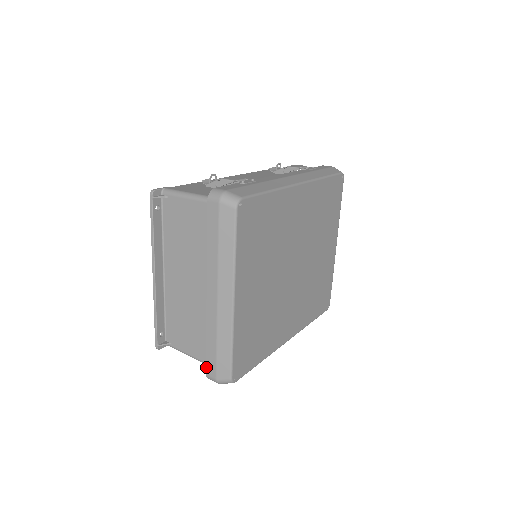
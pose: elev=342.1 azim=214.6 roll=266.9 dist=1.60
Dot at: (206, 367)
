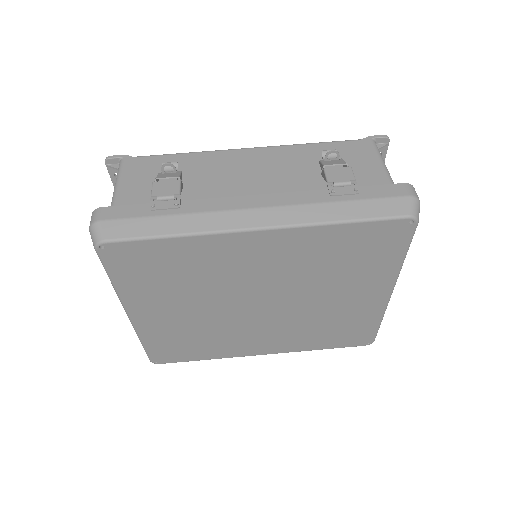
Dot at: occluded
